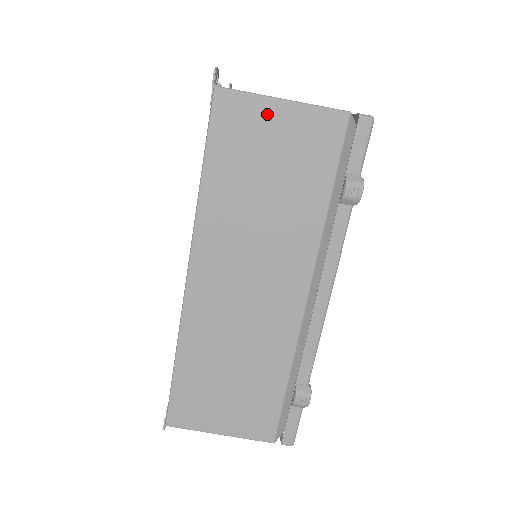
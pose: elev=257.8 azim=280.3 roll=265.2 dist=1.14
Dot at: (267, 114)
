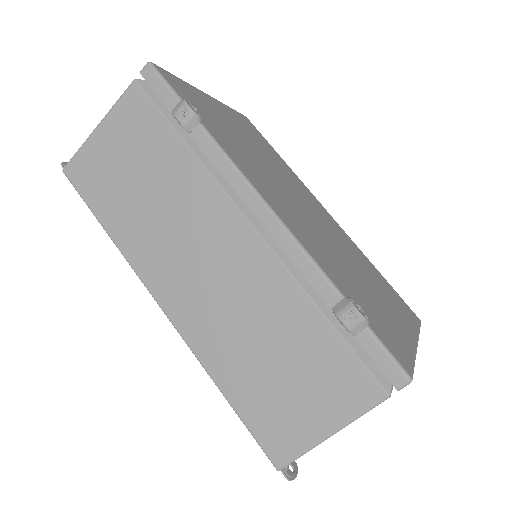
Dot at: (97, 146)
